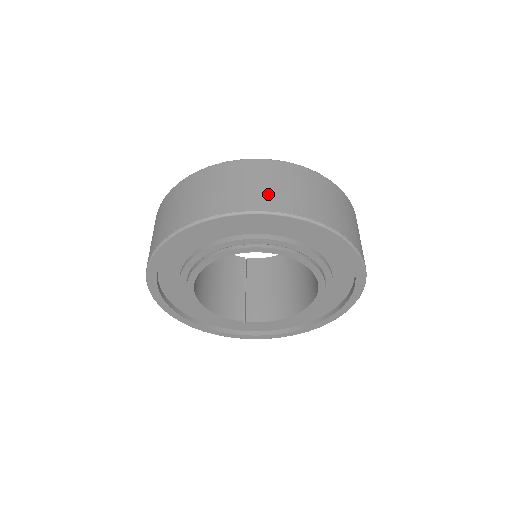
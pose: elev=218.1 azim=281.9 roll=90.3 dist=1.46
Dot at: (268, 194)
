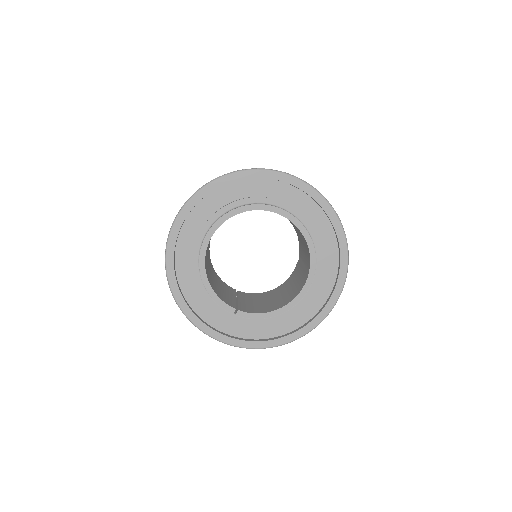
Dot at: occluded
